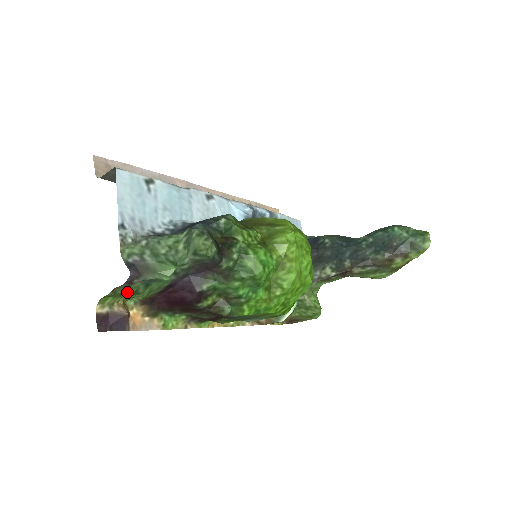
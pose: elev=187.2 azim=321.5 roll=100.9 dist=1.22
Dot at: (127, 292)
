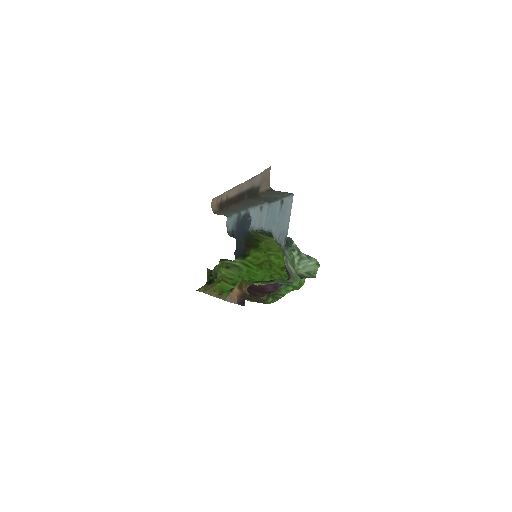
Dot at: occluded
